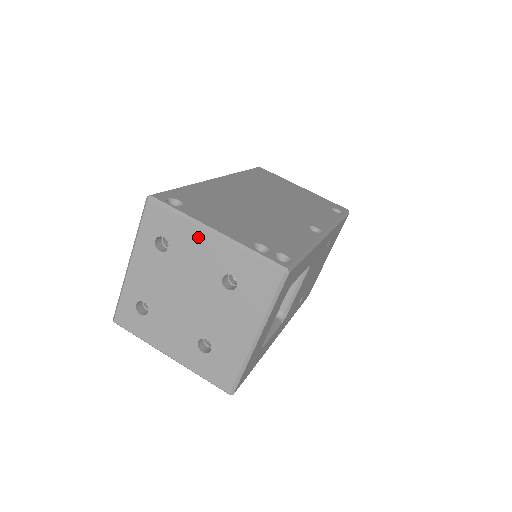
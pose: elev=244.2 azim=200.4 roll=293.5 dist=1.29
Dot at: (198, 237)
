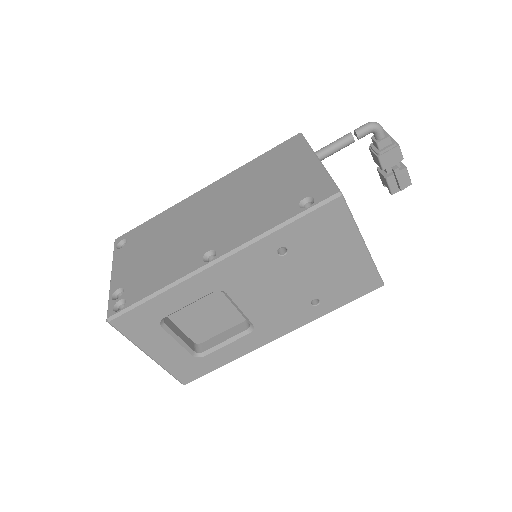
Dot at: occluded
